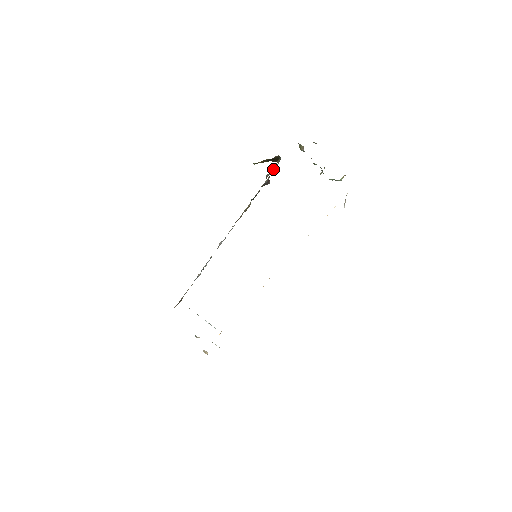
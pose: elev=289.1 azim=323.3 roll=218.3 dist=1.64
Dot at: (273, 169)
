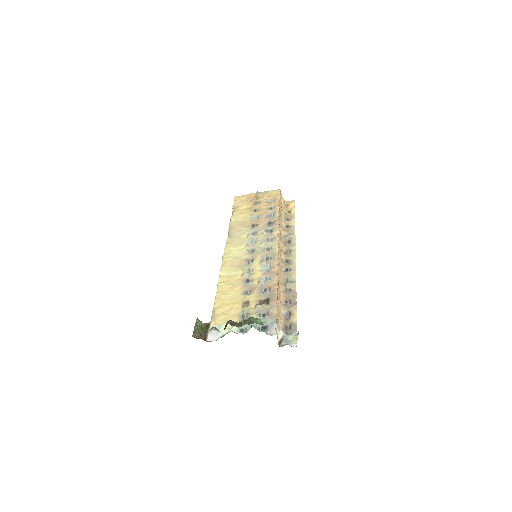
Dot at: occluded
